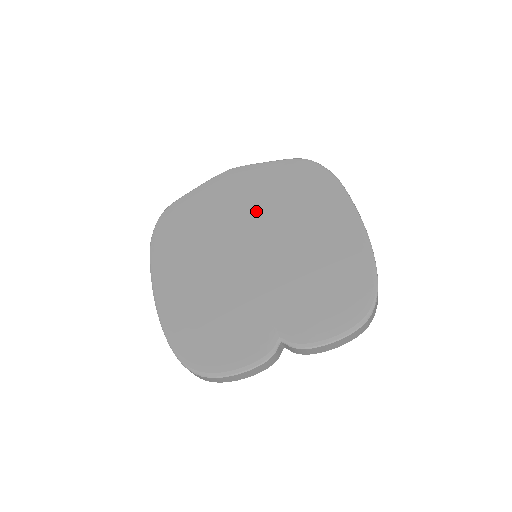
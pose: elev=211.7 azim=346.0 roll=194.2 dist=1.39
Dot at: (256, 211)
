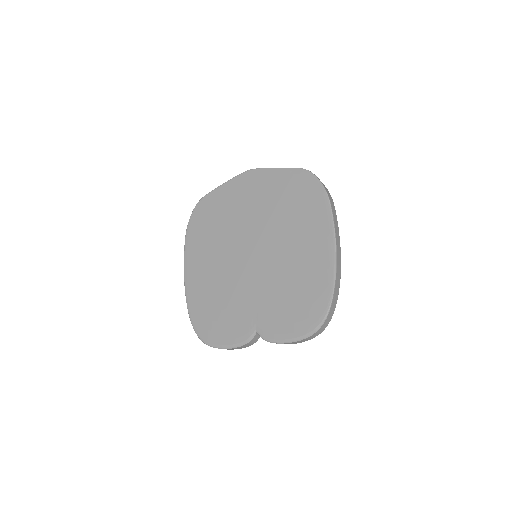
Dot at: (261, 217)
